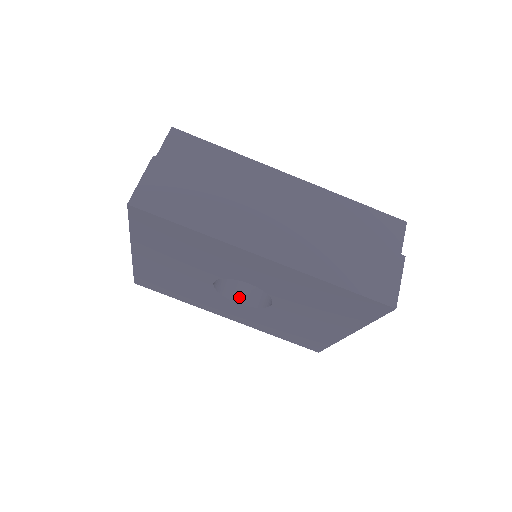
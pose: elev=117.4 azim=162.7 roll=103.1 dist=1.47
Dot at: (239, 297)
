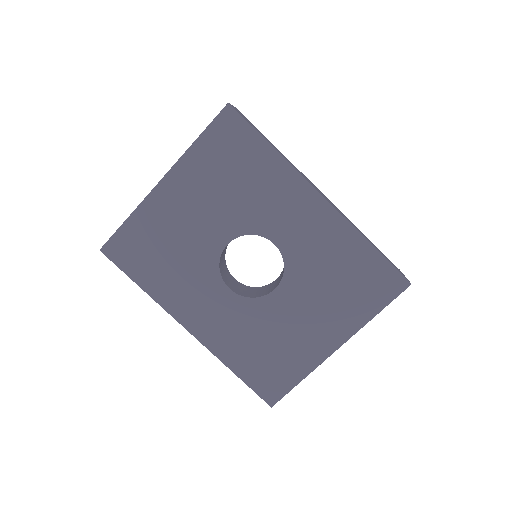
Dot at: (231, 286)
